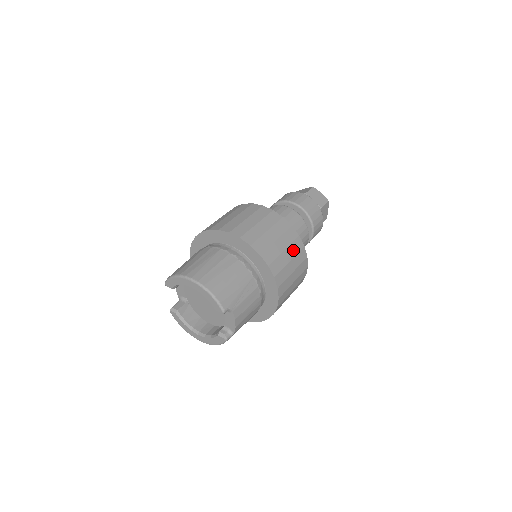
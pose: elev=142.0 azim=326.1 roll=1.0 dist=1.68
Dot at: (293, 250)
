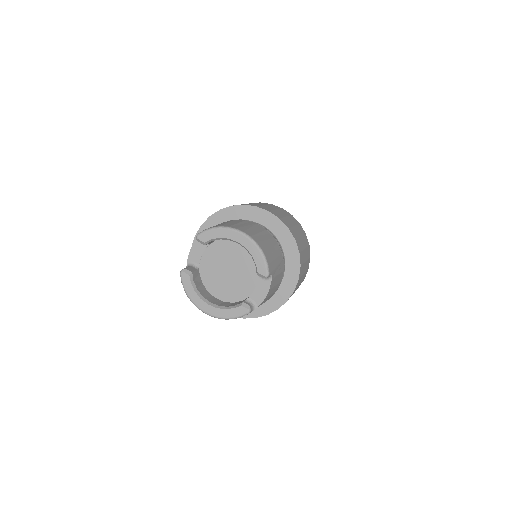
Dot at: (307, 254)
